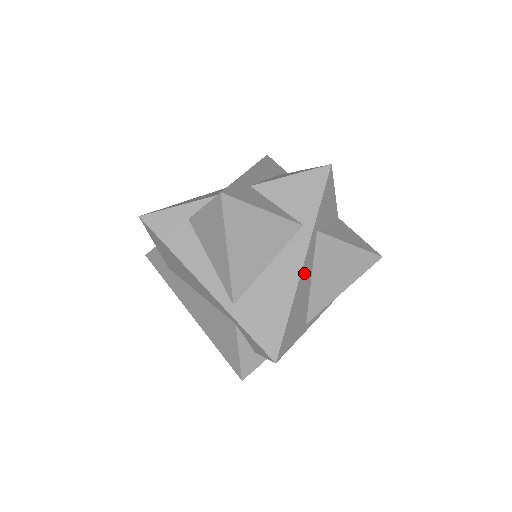
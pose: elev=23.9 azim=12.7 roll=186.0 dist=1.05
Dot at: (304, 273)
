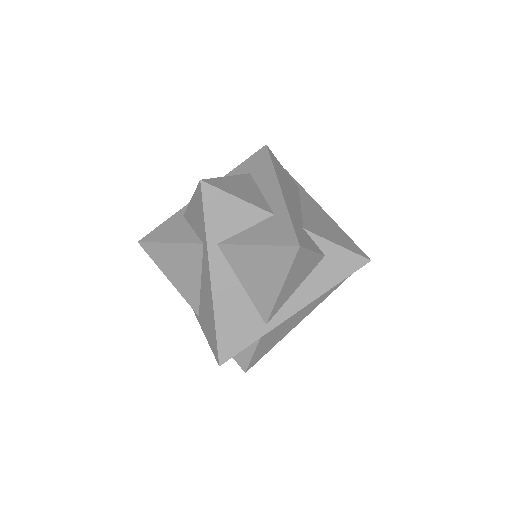
Dot at: (220, 285)
